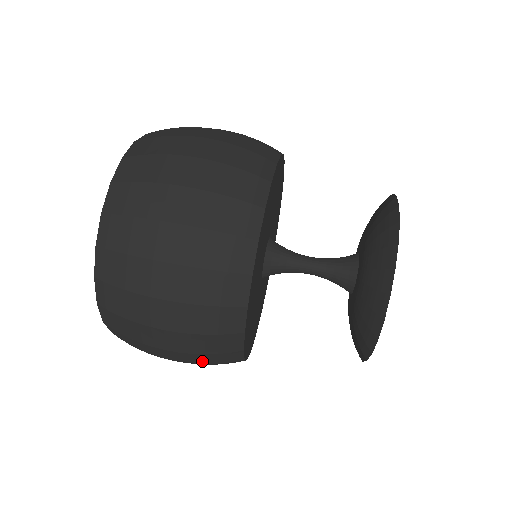
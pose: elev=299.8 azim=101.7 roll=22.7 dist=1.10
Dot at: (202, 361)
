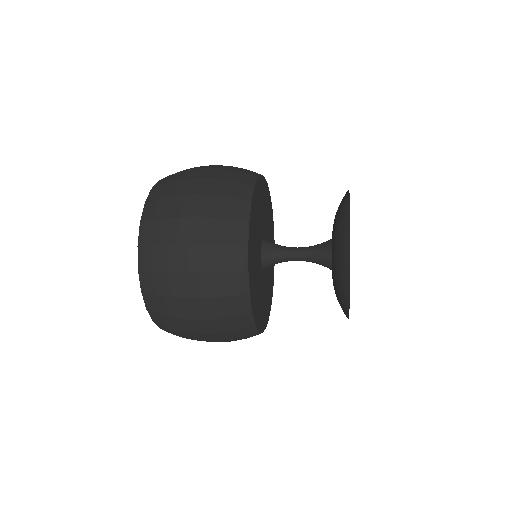
Dot at: (213, 264)
